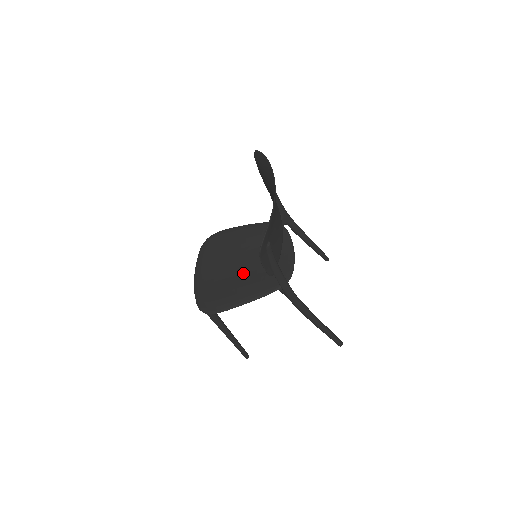
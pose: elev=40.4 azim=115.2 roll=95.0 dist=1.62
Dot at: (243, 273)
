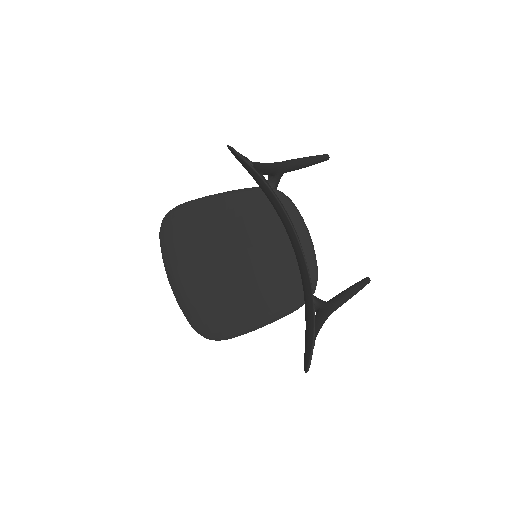
Dot at: (243, 280)
